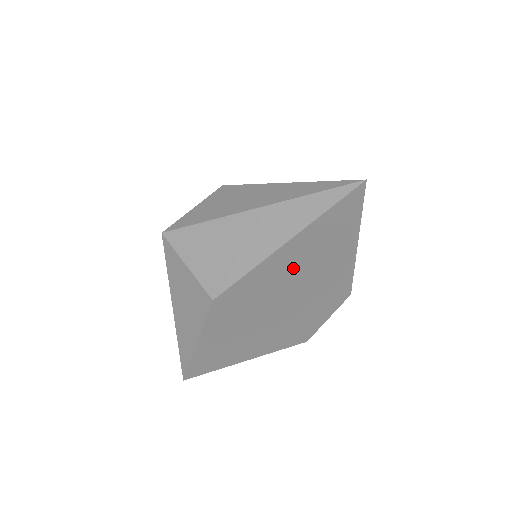
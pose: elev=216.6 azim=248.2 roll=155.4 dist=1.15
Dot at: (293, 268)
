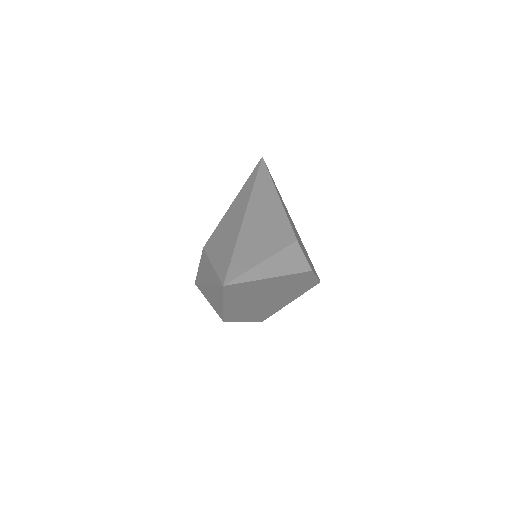
Dot at: (246, 300)
